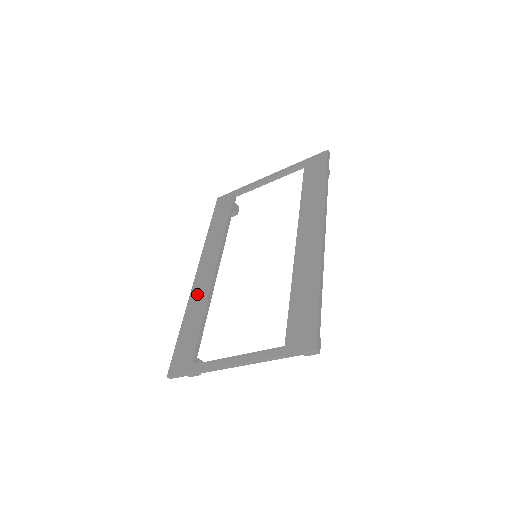
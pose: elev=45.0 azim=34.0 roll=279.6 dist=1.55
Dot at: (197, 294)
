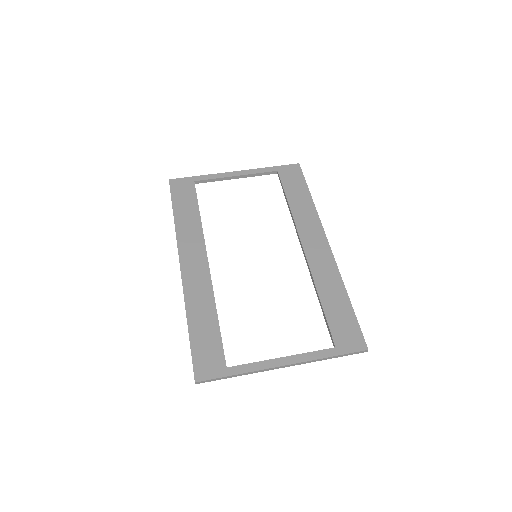
Dot at: (195, 290)
